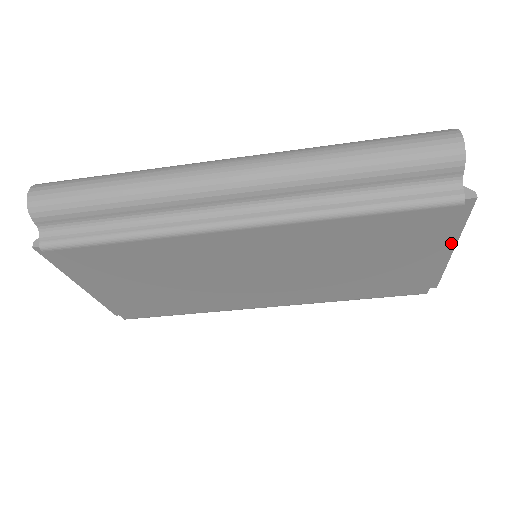
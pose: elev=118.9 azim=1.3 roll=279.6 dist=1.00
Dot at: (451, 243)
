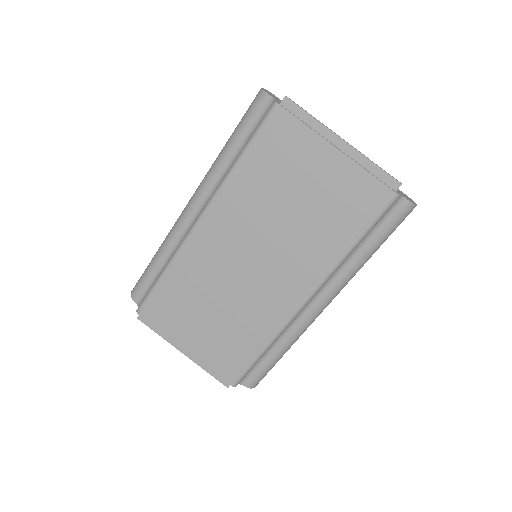
Dot at: (330, 136)
